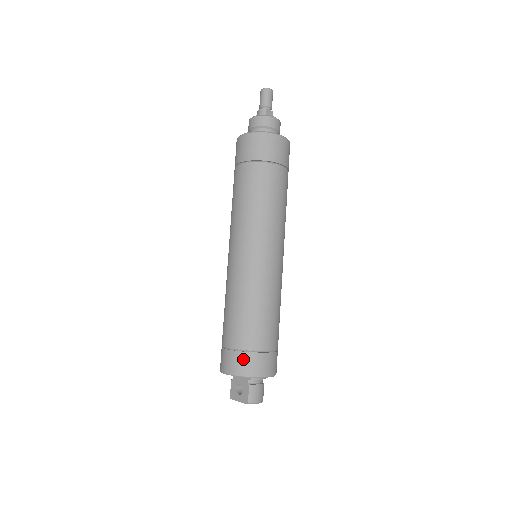
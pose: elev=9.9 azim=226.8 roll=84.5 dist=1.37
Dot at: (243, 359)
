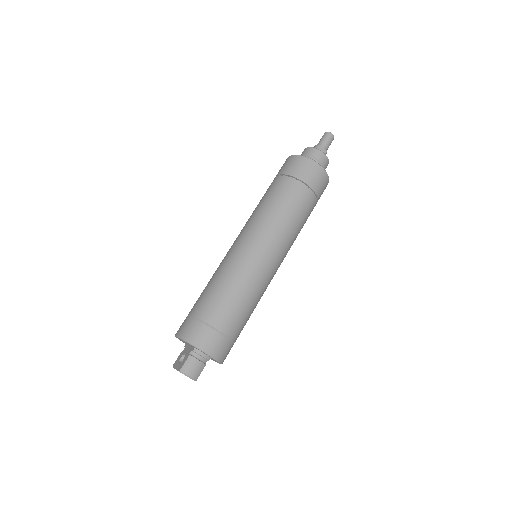
Dot at: (194, 326)
